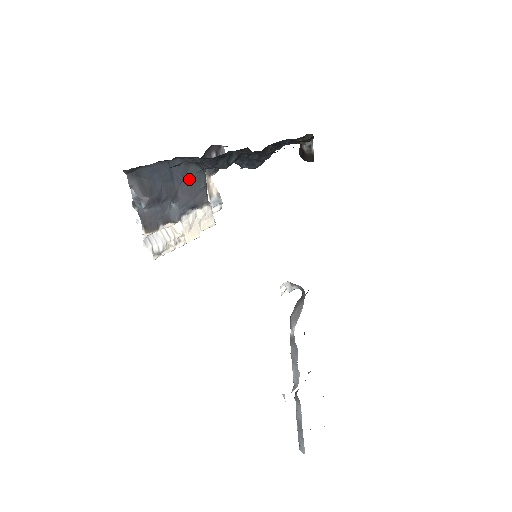
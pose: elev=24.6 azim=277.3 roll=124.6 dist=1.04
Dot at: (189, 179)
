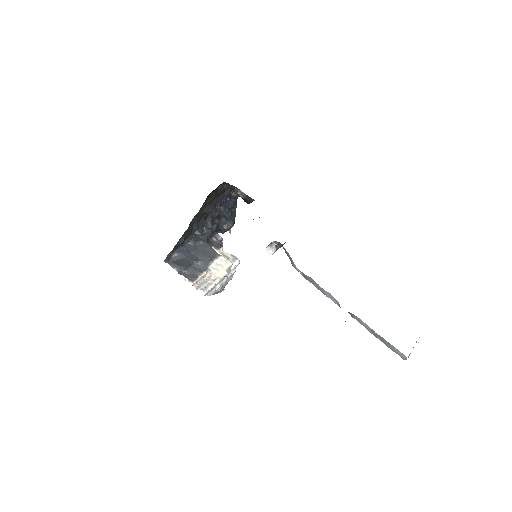
Dot at: (200, 249)
